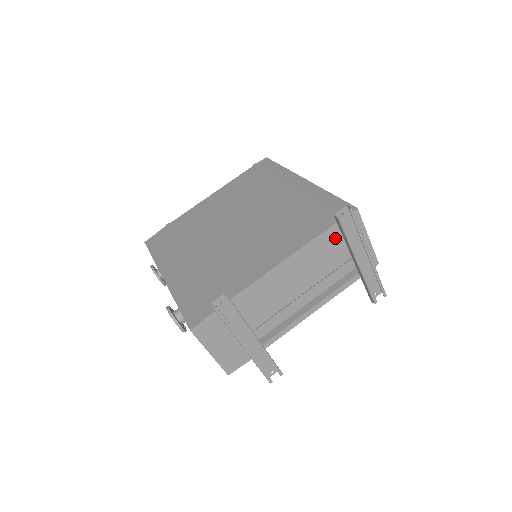
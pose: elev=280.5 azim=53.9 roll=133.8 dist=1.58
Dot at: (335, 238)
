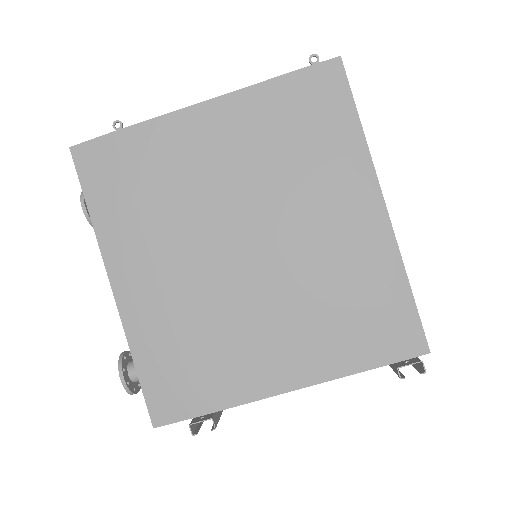
Dot at: occluded
